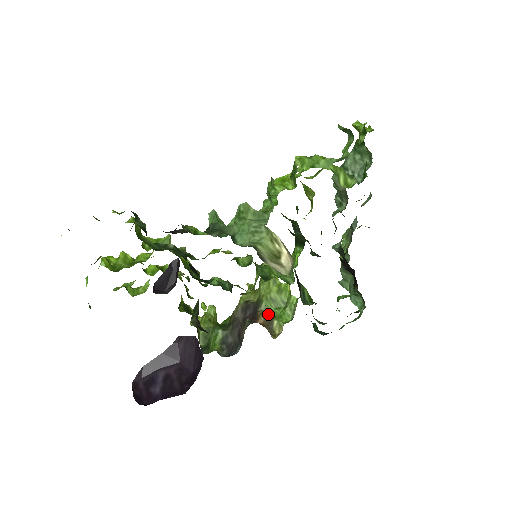
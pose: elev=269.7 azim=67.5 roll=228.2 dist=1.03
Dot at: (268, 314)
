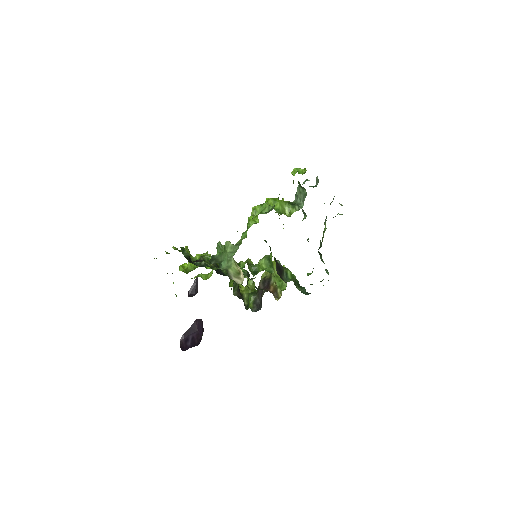
Dot at: (275, 285)
